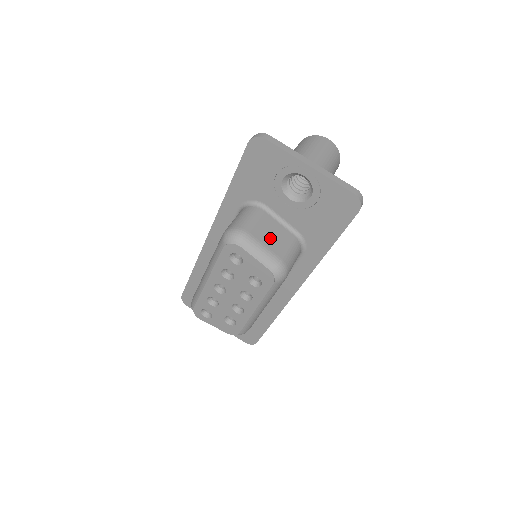
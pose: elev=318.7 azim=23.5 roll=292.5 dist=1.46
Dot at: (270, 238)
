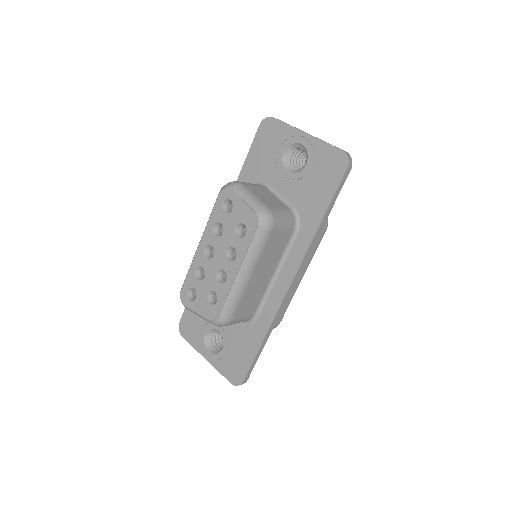
Dot at: (263, 196)
